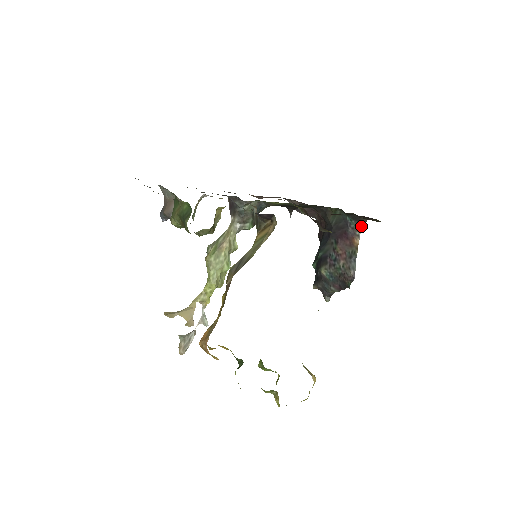
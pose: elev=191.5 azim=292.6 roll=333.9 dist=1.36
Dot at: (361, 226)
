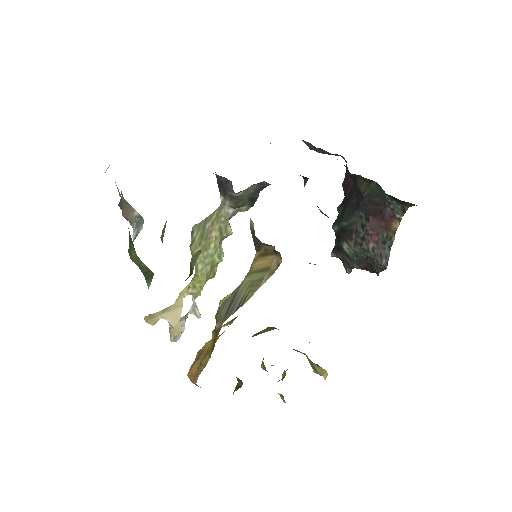
Dot at: (405, 209)
